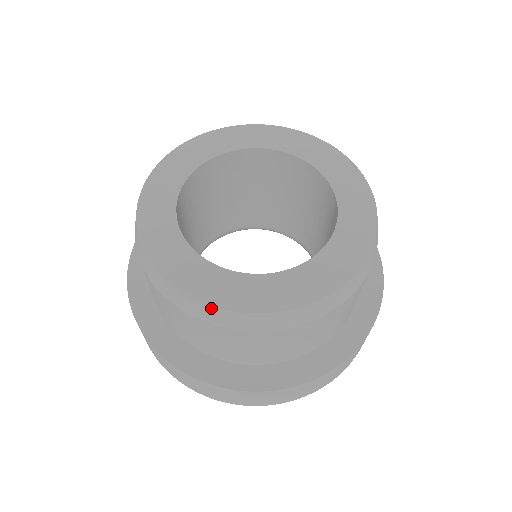
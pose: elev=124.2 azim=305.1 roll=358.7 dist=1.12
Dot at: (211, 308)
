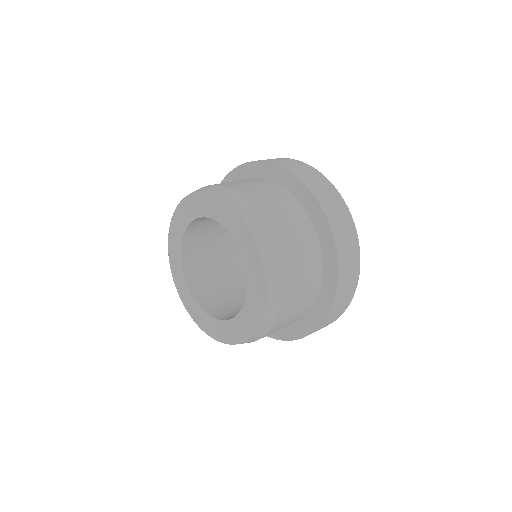
Dot at: occluded
